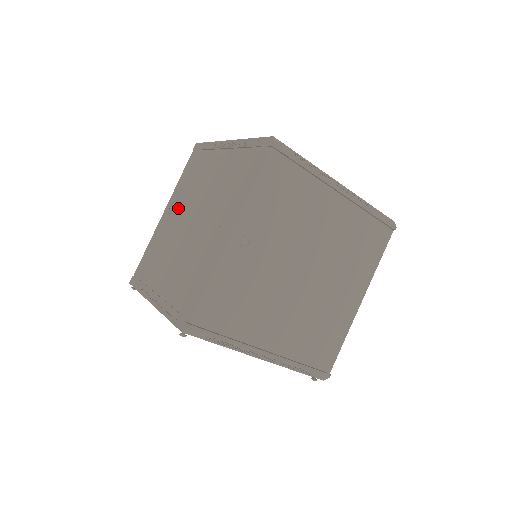
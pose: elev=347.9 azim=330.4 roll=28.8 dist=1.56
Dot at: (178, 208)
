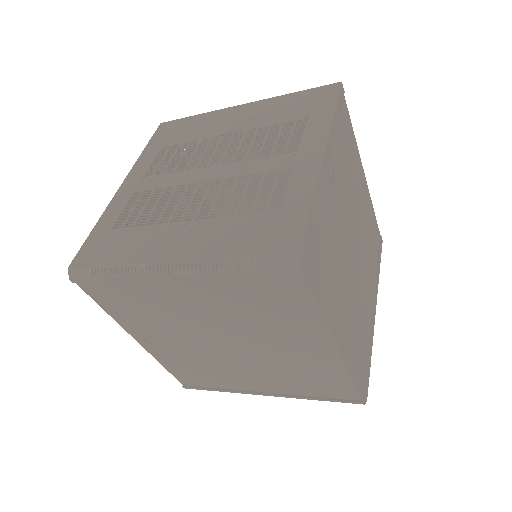
Dot at: occluded
